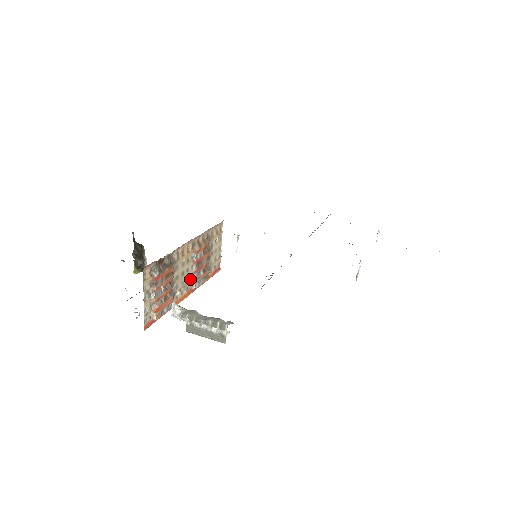
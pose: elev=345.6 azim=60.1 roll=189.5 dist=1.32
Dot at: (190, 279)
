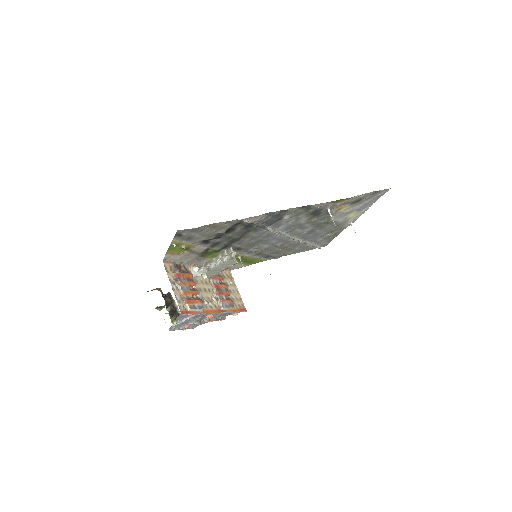
Dot at: (215, 299)
